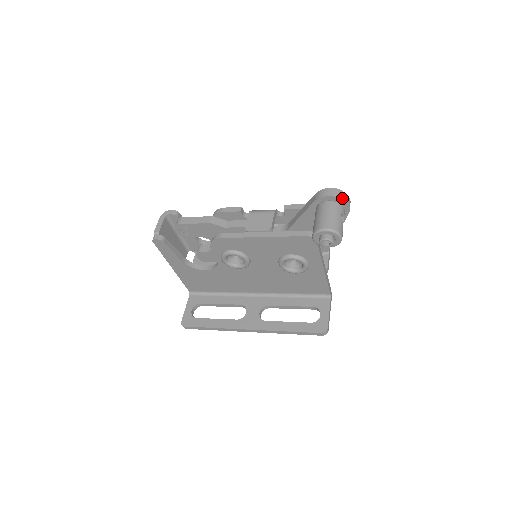
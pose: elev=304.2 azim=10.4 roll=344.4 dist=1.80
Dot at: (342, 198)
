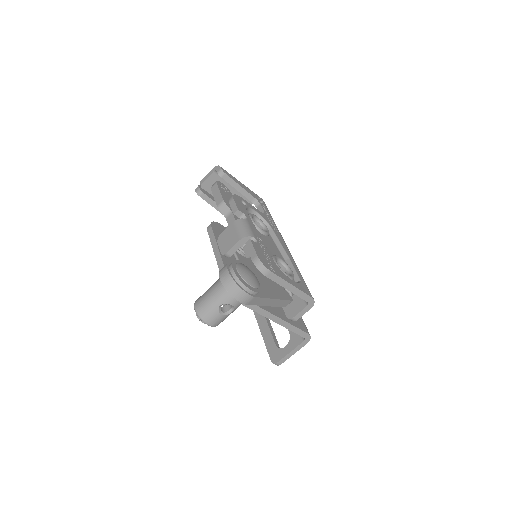
Dot at: (228, 290)
